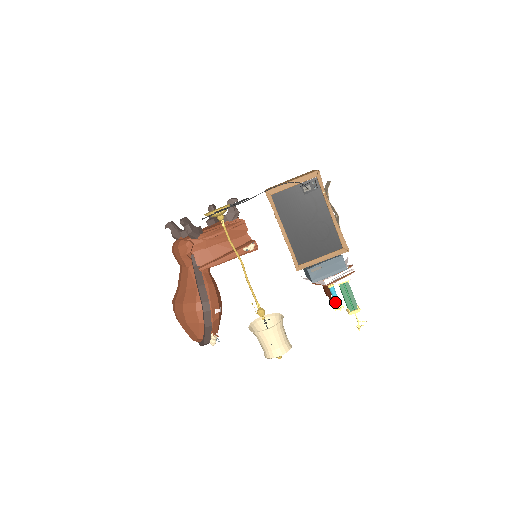
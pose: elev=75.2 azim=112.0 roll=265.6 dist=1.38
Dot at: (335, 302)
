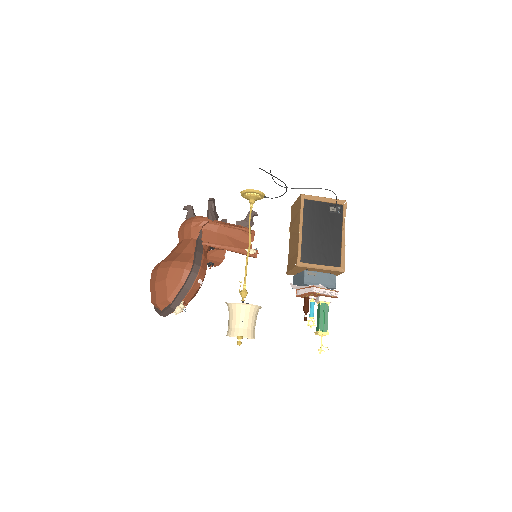
Dot at: (310, 317)
